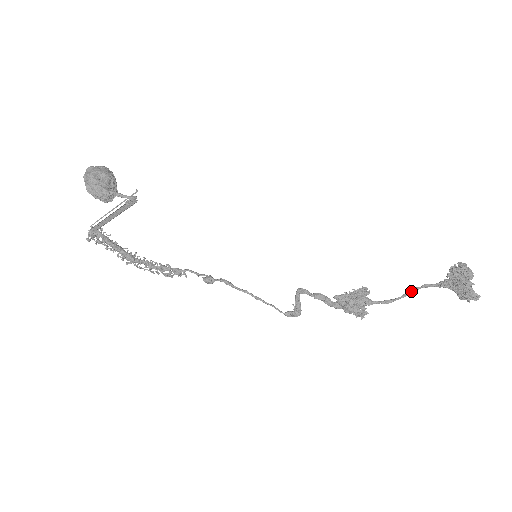
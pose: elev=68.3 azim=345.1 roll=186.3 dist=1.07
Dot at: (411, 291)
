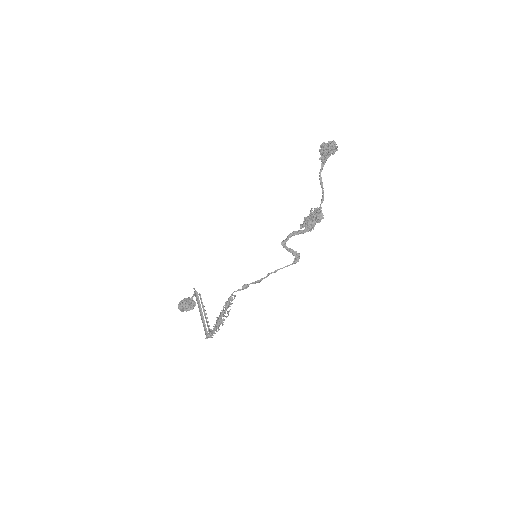
Dot at: occluded
